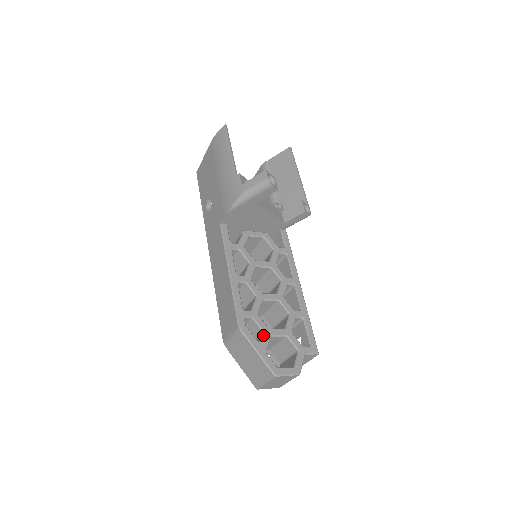
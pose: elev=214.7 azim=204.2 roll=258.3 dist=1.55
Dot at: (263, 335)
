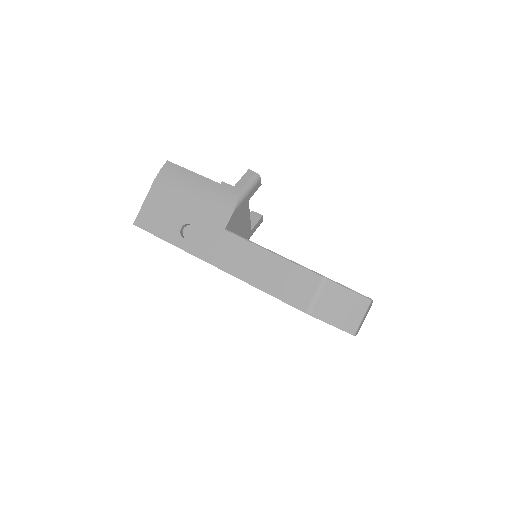
Dot at: occluded
